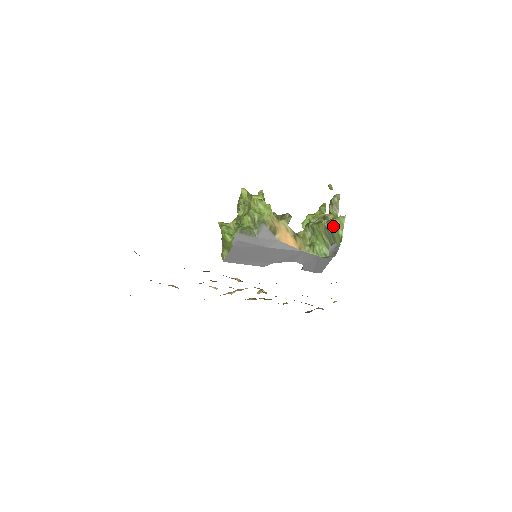
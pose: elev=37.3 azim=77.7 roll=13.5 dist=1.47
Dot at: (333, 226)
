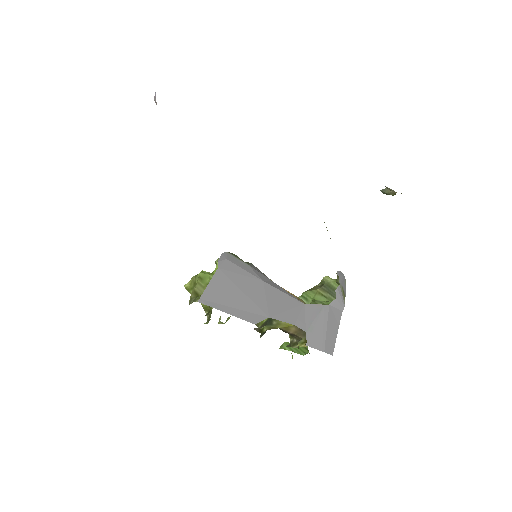
Dot at: (328, 280)
